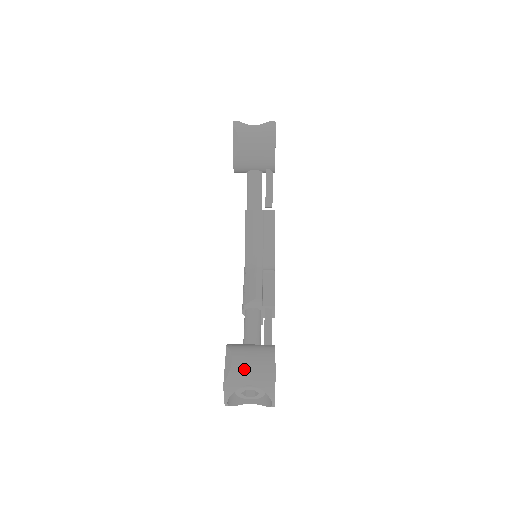
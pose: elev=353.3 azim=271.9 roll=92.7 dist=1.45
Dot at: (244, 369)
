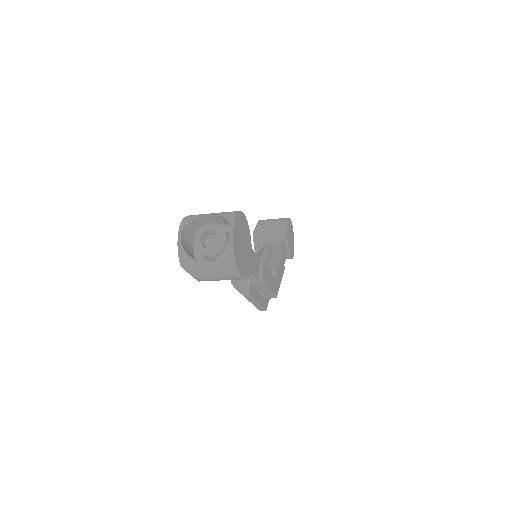
Dot at: occluded
